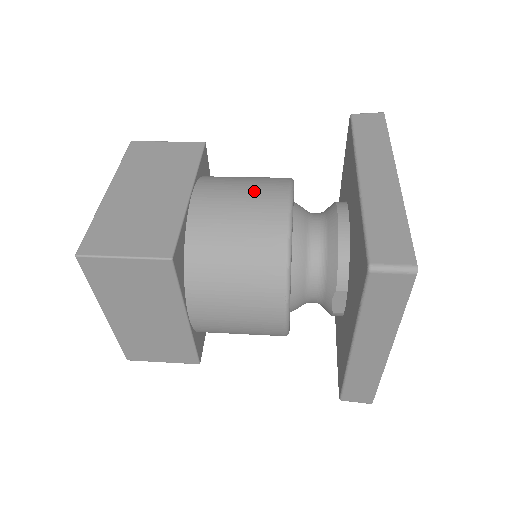
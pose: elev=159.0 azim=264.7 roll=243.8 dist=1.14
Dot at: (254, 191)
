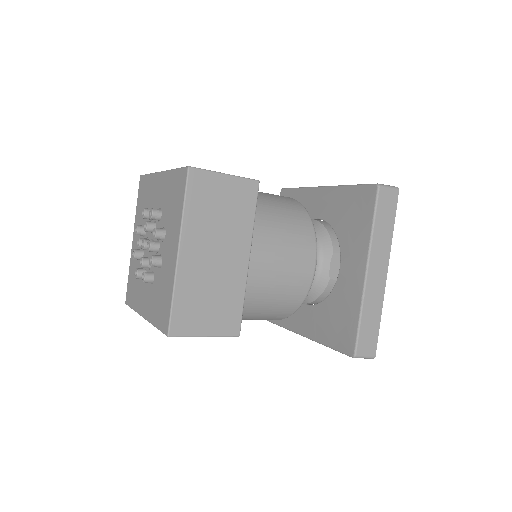
Dot at: occluded
